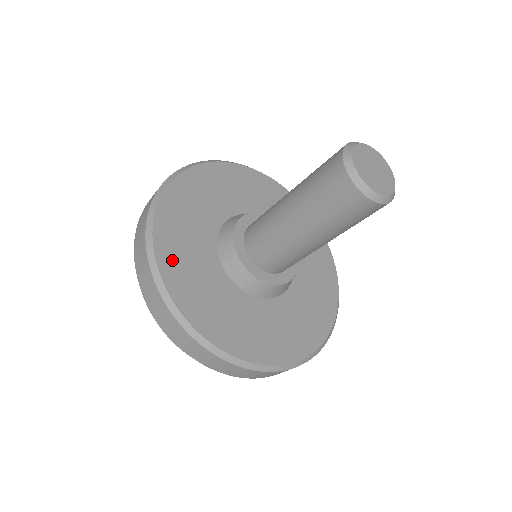
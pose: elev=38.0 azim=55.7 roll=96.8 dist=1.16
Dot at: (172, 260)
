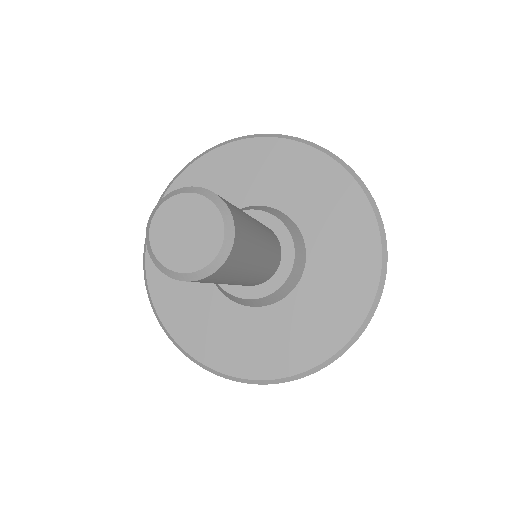
Dot at: (165, 293)
